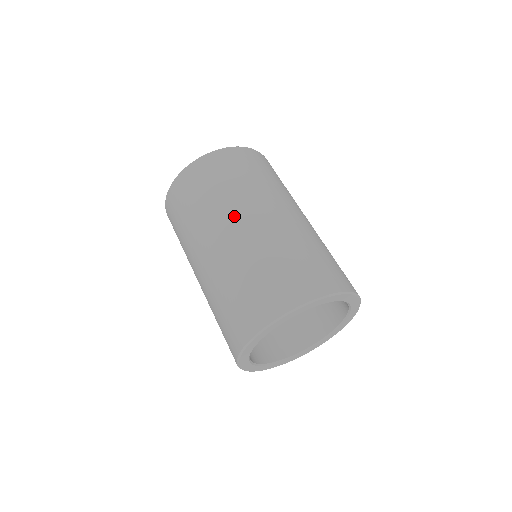
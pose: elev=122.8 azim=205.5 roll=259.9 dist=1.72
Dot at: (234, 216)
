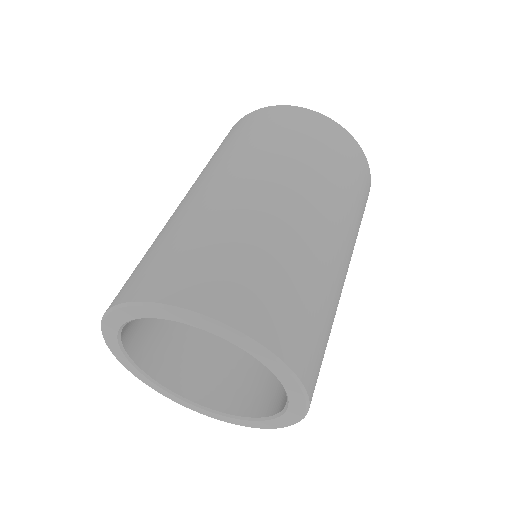
Dot at: (242, 171)
